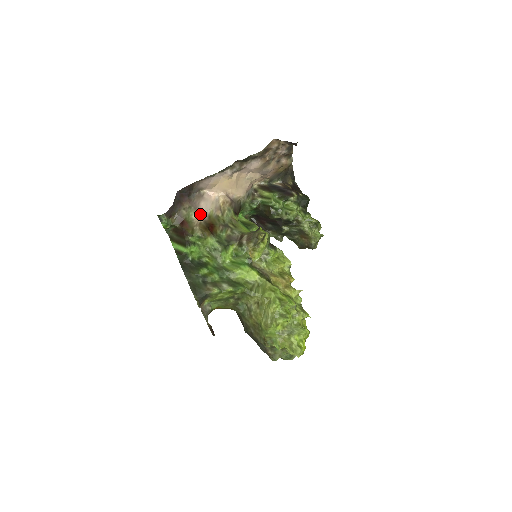
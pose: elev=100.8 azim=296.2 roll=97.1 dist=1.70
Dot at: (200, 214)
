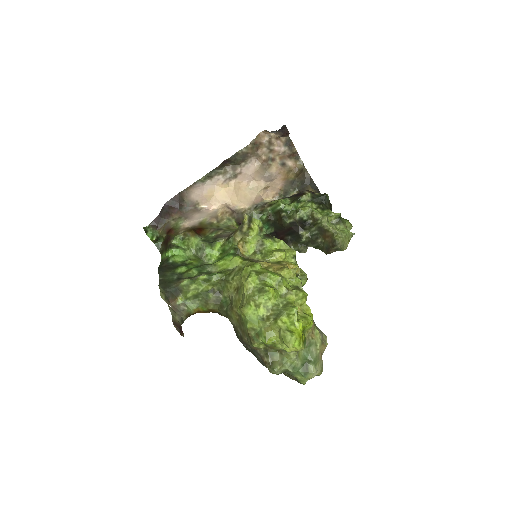
Dot at: (189, 221)
